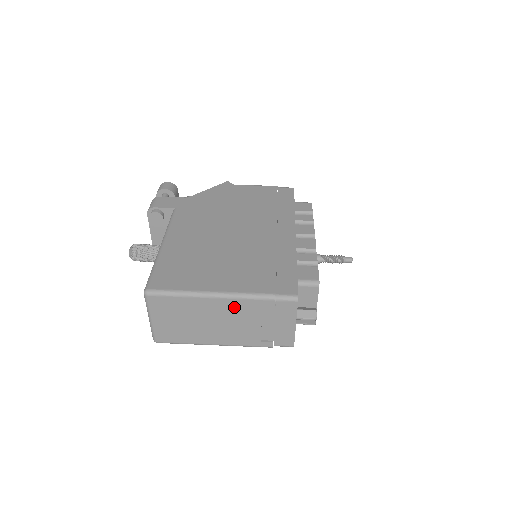
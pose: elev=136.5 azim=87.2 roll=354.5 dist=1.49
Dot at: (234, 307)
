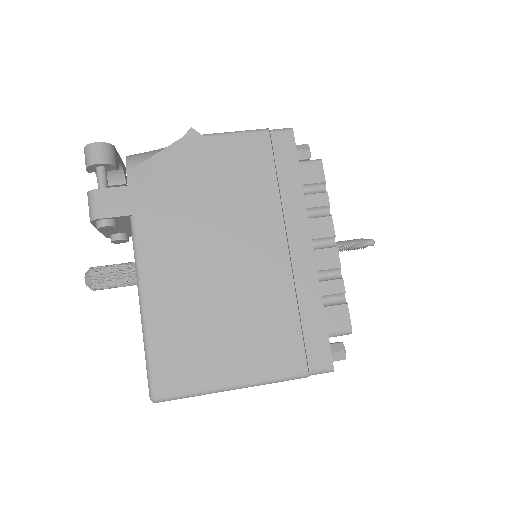
Dot at: occluded
